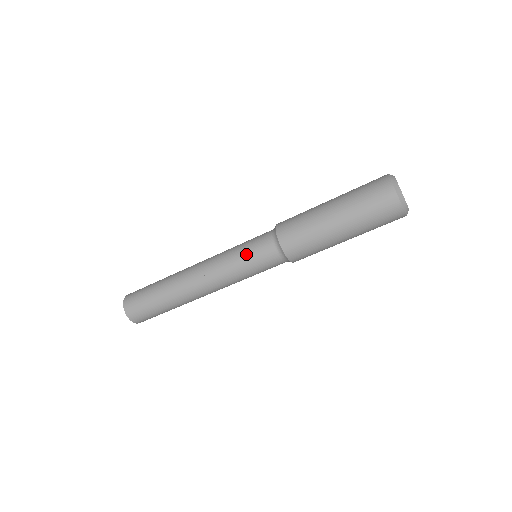
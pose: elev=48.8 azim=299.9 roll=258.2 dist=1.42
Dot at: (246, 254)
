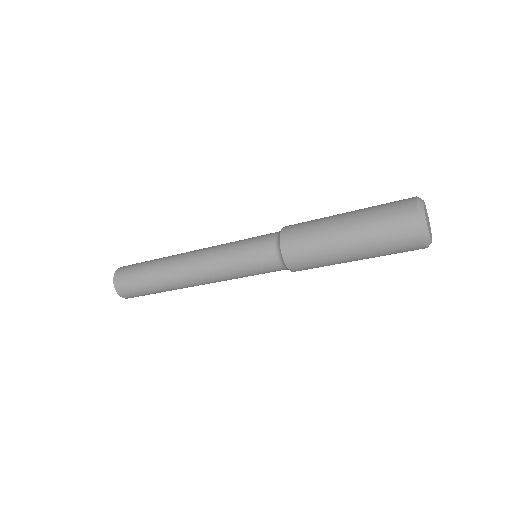
Dot at: (244, 250)
